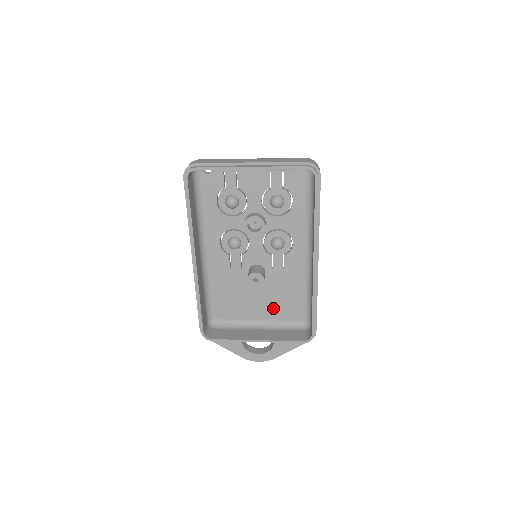
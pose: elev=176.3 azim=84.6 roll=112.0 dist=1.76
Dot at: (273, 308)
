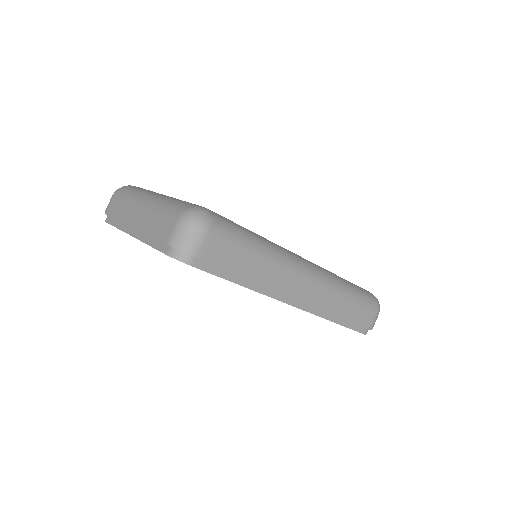
Dot at: occluded
